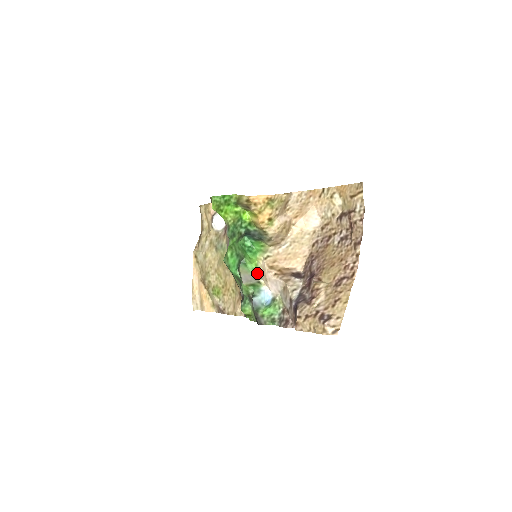
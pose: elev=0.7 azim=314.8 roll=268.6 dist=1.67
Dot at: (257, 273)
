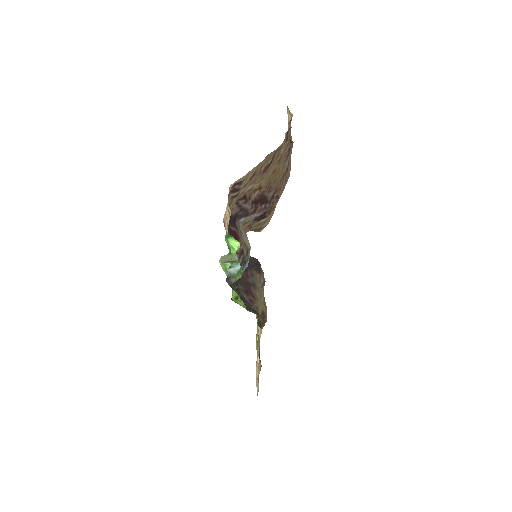
Dot at: occluded
